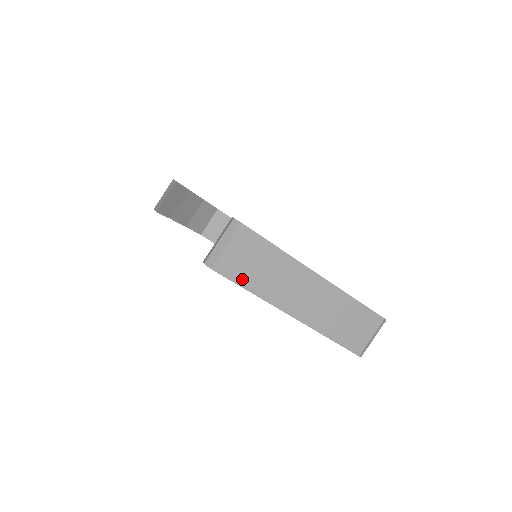
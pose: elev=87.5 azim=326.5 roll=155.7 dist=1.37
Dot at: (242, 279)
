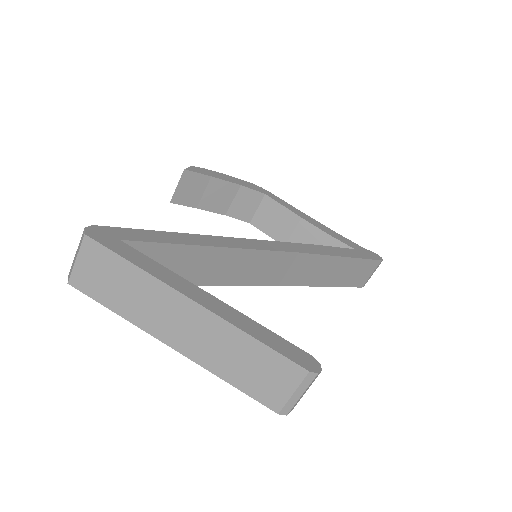
Dot at: (102, 297)
